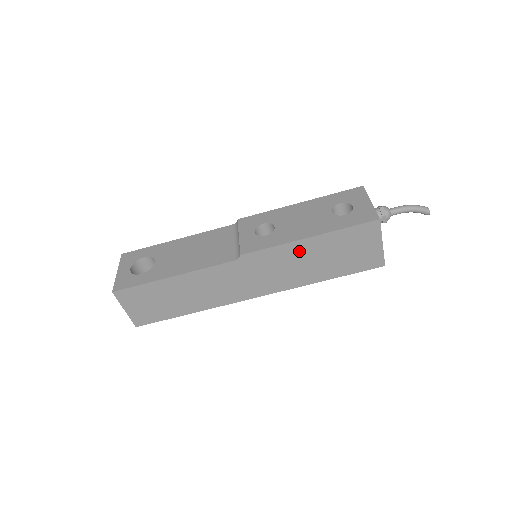
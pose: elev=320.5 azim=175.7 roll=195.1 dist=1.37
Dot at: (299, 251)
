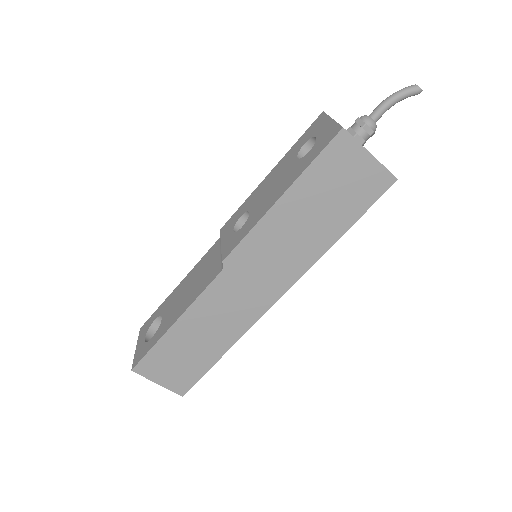
Dot at: (281, 221)
